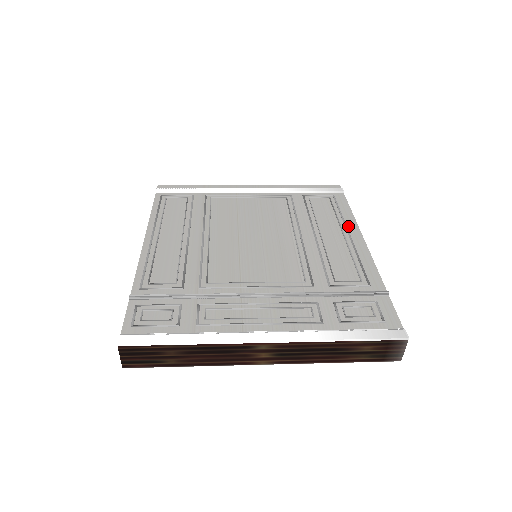
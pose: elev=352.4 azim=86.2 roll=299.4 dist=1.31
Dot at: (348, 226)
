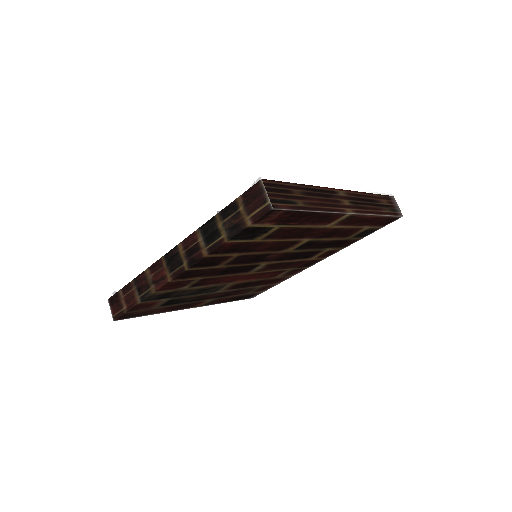
Dot at: occluded
